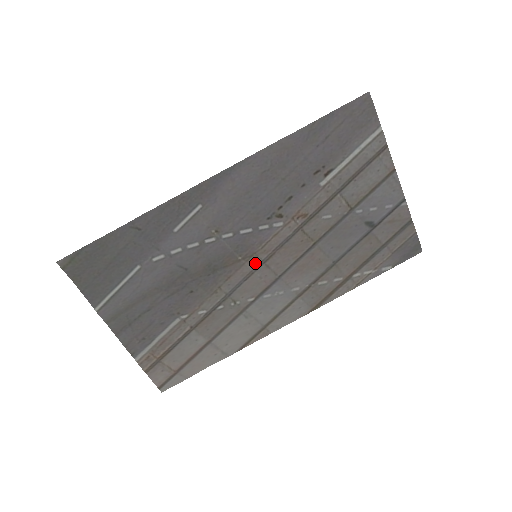
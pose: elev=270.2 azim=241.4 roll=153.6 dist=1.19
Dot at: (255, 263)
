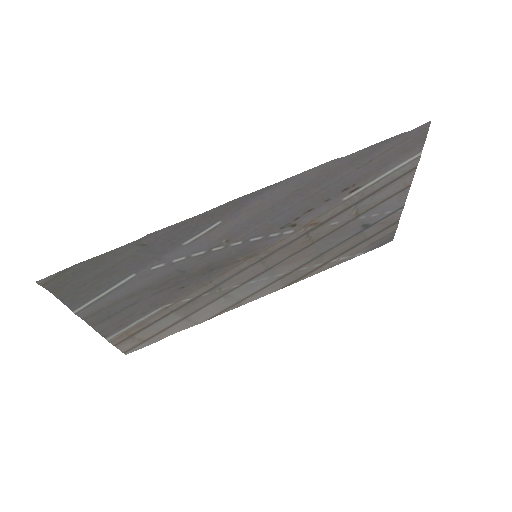
Dot at: (253, 261)
